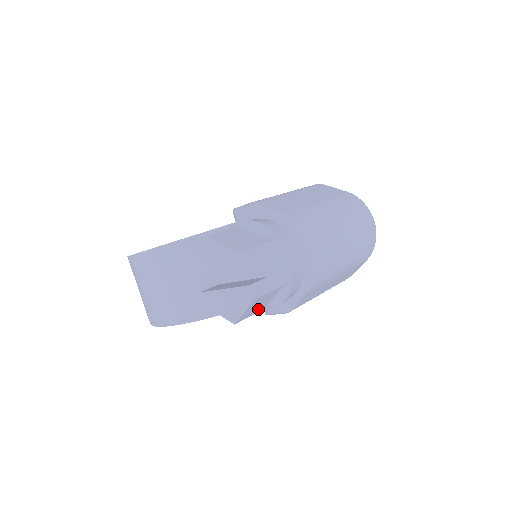
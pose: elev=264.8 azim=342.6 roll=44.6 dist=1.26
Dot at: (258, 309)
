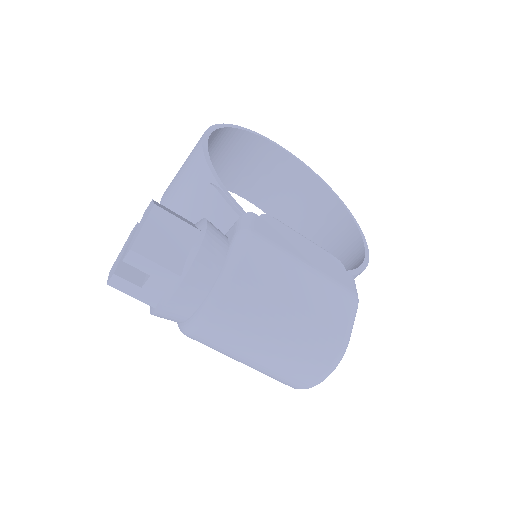
Dot at: occluded
